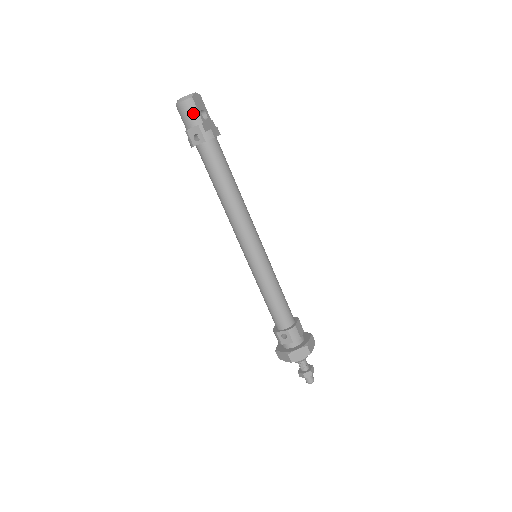
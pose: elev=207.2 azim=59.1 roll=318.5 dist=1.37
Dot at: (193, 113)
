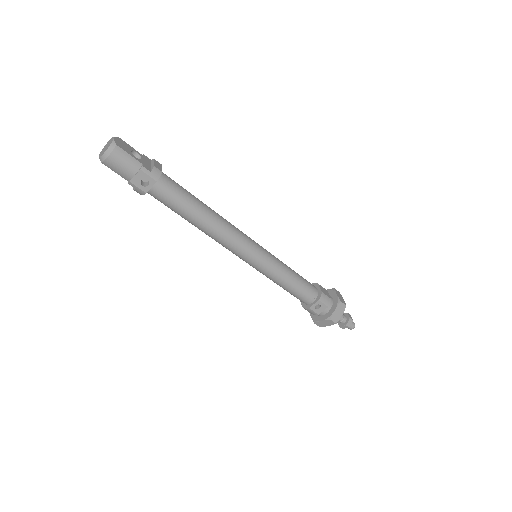
Dot at: (127, 161)
